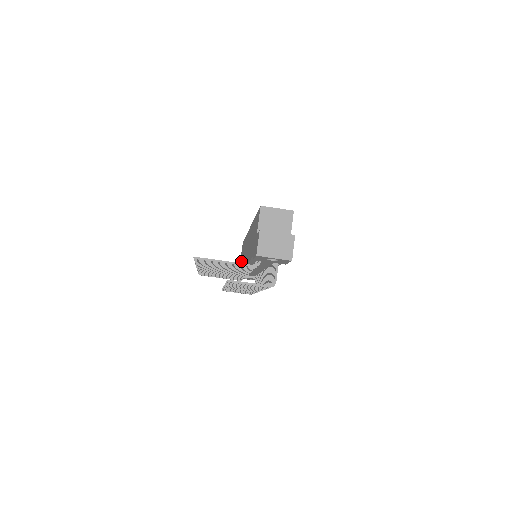
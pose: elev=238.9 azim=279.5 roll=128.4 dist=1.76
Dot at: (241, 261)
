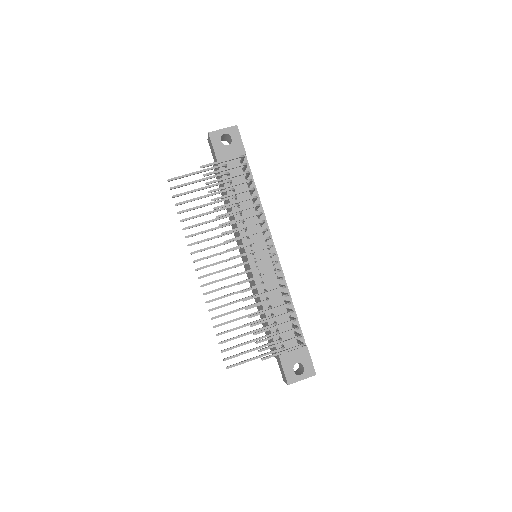
Dot at: (268, 331)
